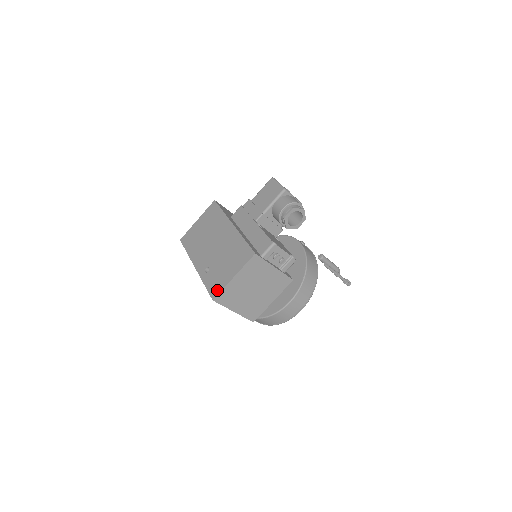
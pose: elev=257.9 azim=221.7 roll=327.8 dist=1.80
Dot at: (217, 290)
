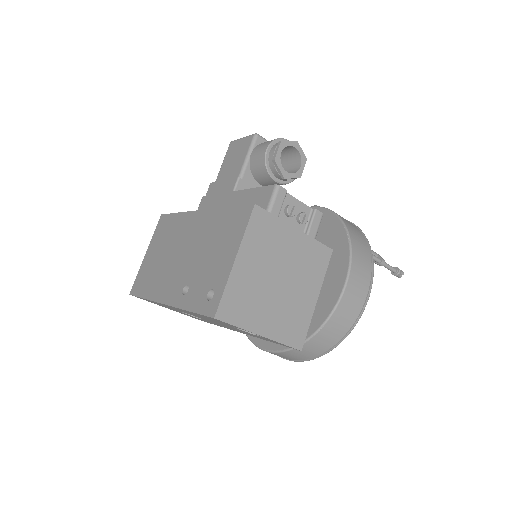
Dot at: (215, 298)
